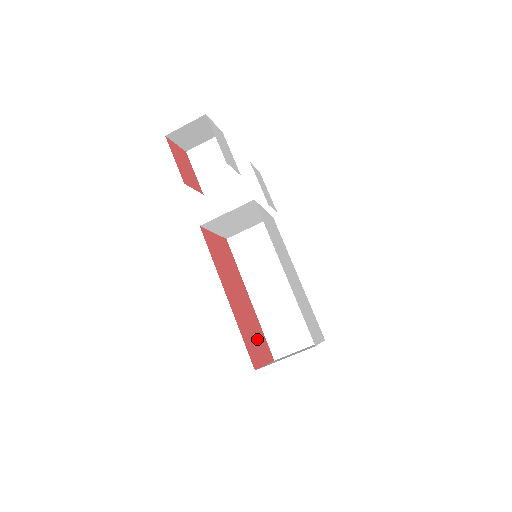
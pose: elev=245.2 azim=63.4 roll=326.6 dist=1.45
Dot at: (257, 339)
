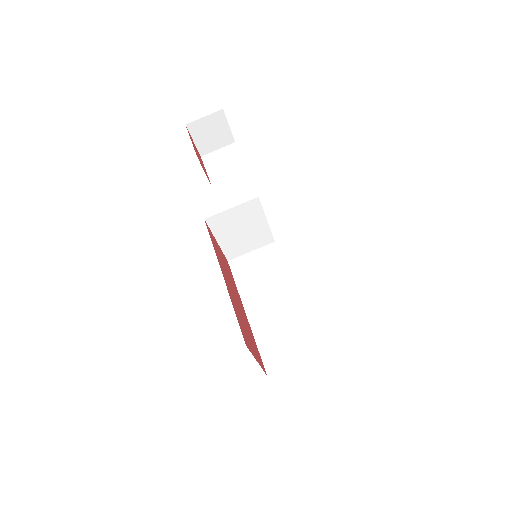
Dot at: (250, 339)
